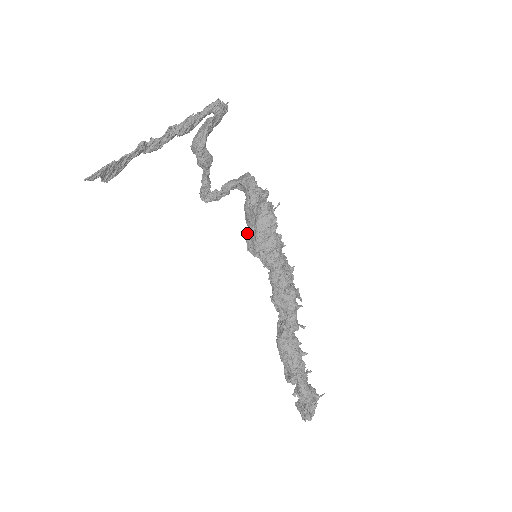
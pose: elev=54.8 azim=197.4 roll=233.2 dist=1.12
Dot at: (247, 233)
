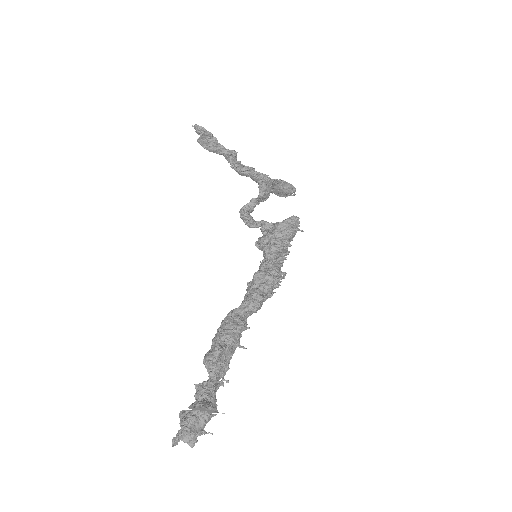
Dot at: occluded
